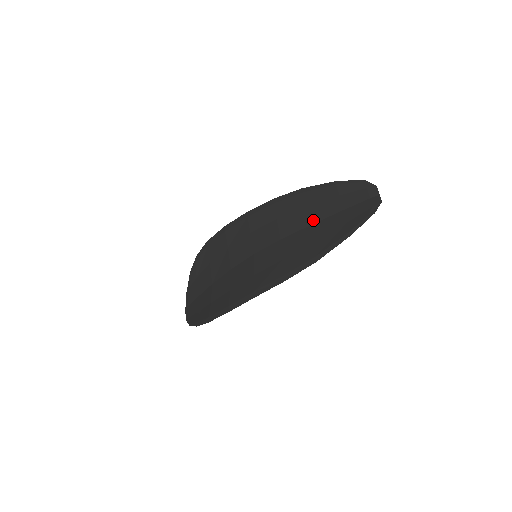
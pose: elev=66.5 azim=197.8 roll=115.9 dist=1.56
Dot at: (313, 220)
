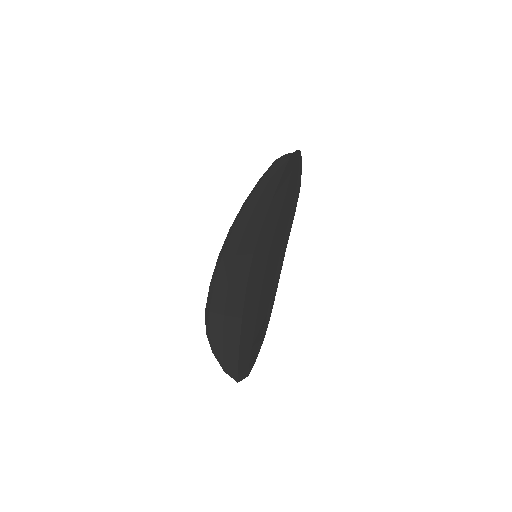
Dot at: (270, 197)
